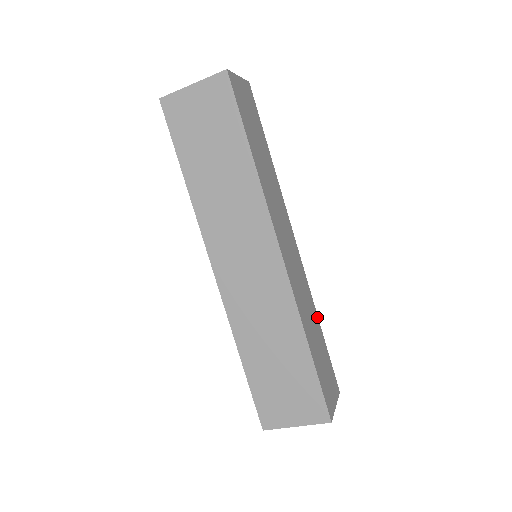
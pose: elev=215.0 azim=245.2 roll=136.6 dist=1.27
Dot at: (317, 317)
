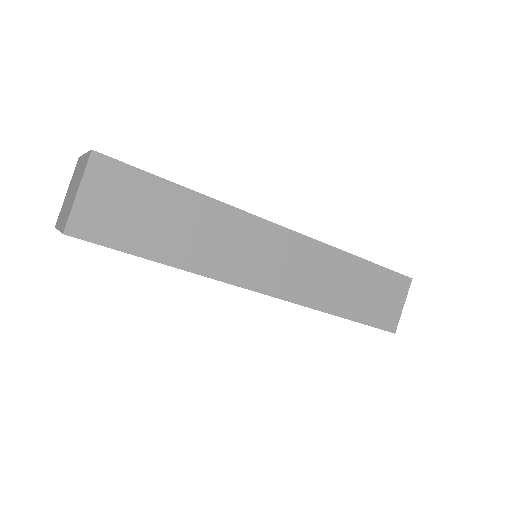
Dot at: (352, 257)
